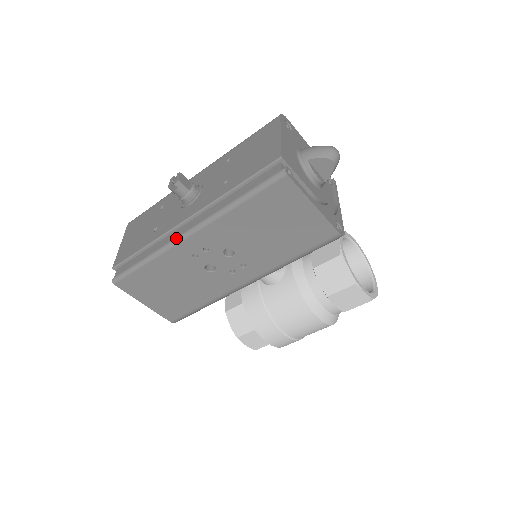
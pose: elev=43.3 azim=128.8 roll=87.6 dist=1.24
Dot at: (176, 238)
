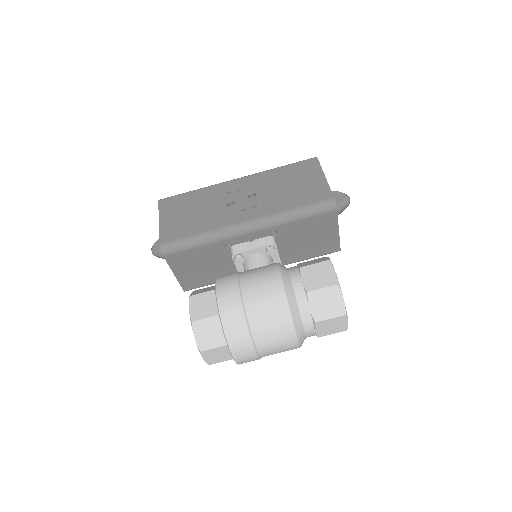
Dot at: (227, 182)
